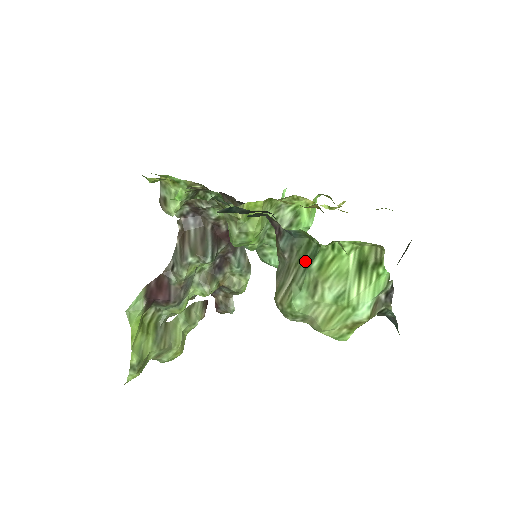
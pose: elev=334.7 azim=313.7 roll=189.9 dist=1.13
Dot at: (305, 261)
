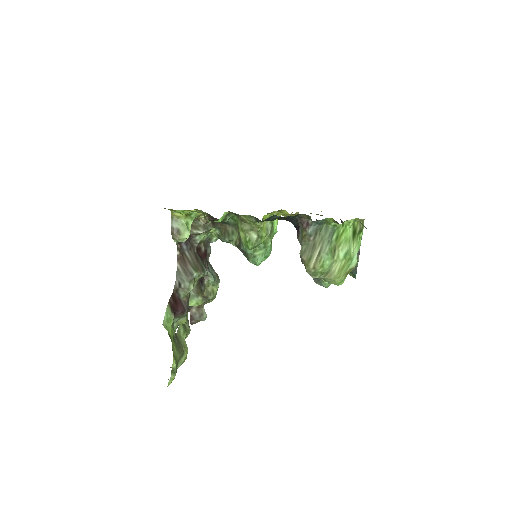
Dot at: (327, 237)
